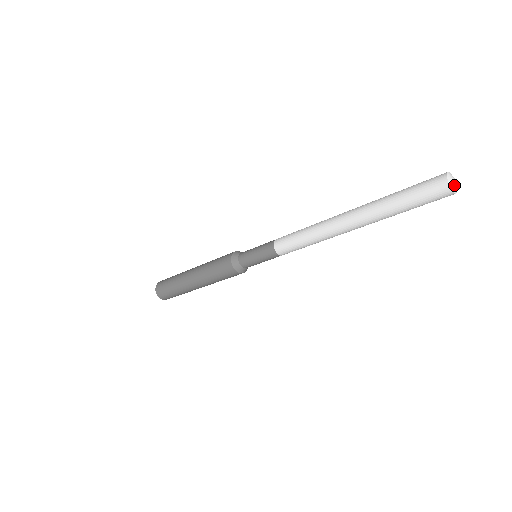
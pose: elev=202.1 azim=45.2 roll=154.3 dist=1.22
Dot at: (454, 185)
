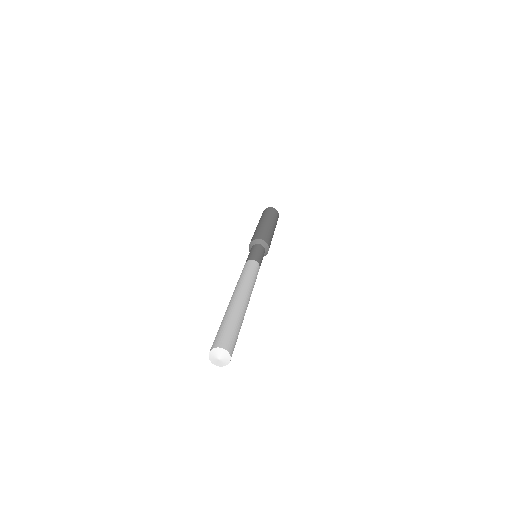
Dot at: (217, 362)
